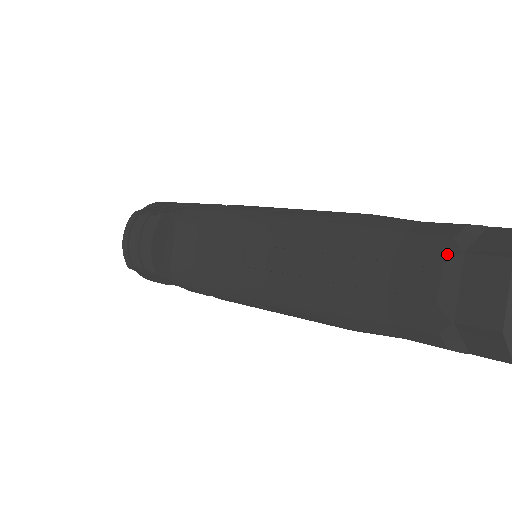
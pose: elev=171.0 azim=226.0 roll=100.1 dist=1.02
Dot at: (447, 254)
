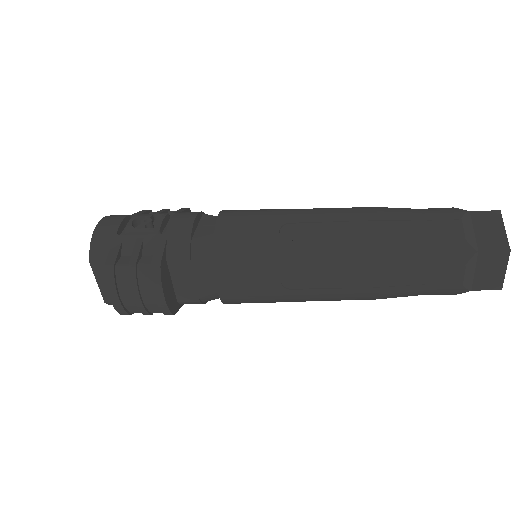
Dot at: (467, 255)
